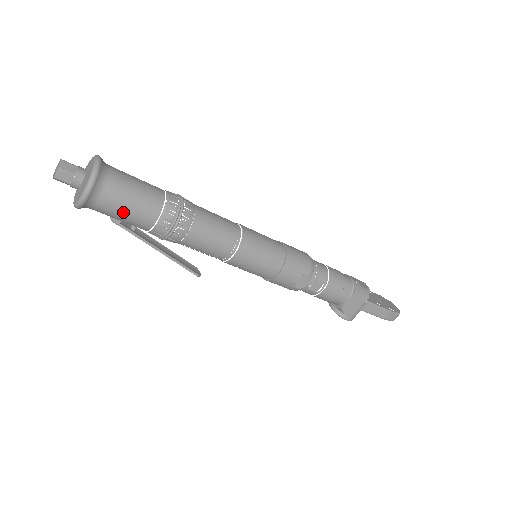
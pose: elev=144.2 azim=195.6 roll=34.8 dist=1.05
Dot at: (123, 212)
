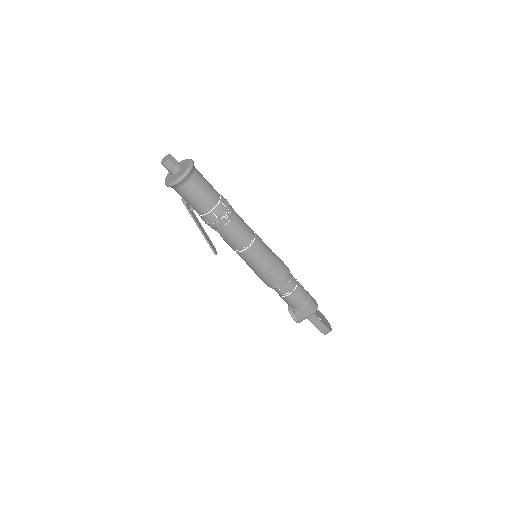
Dot at: (193, 199)
